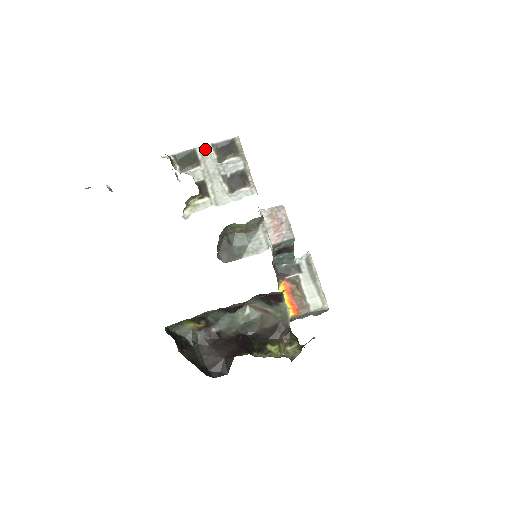
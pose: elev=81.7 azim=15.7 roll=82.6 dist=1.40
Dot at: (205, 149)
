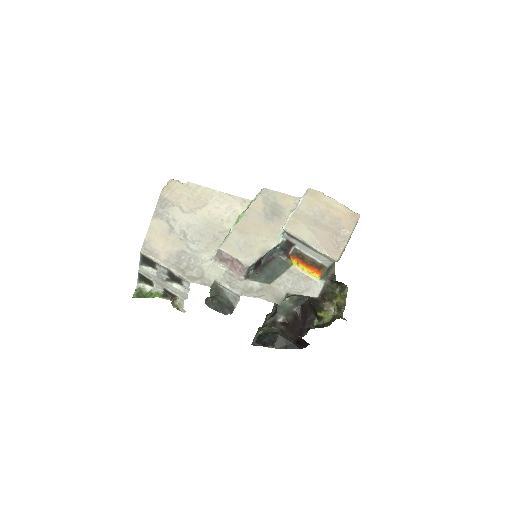
Dot at: (142, 270)
